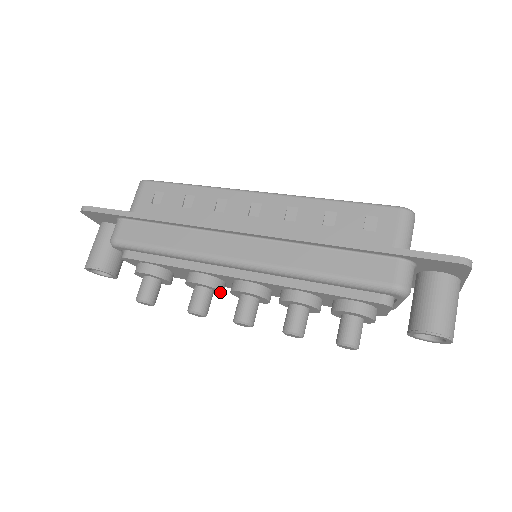
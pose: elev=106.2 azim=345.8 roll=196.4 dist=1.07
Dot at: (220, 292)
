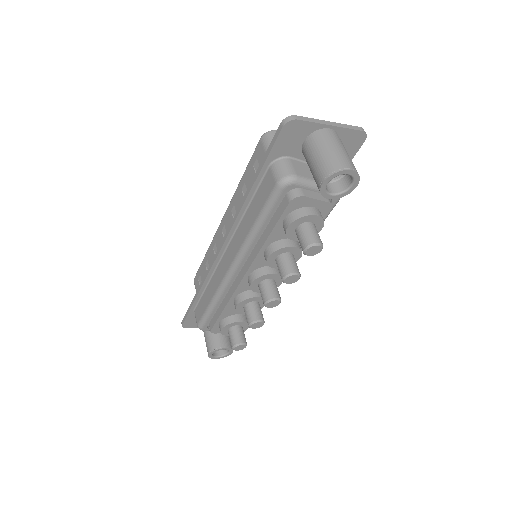
Dot at: (259, 298)
